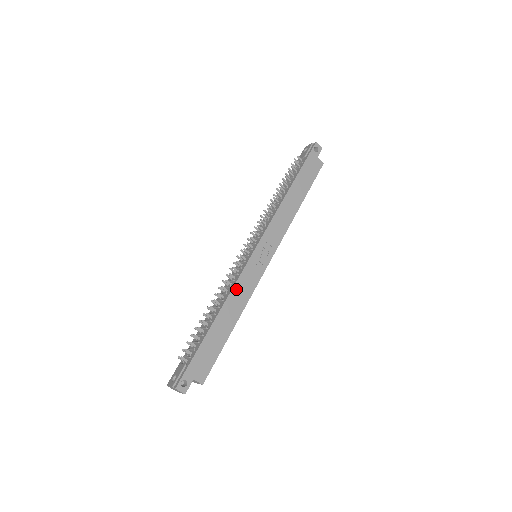
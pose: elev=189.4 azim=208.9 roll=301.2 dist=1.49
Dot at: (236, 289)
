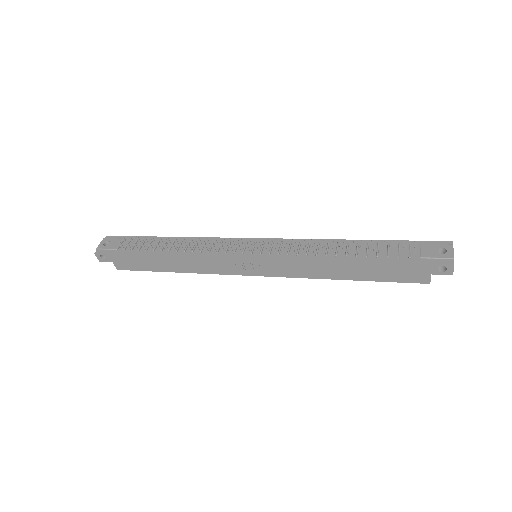
Dot at: (200, 260)
